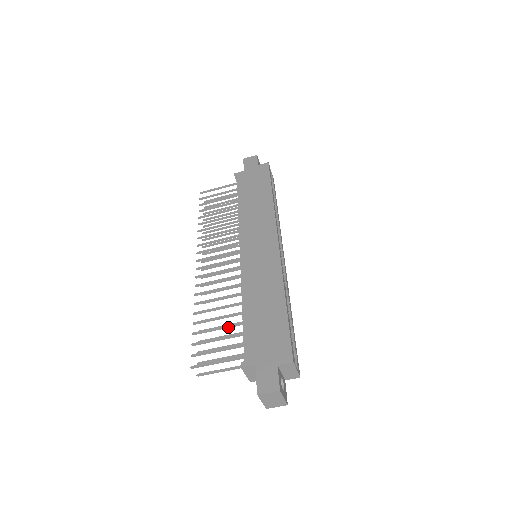
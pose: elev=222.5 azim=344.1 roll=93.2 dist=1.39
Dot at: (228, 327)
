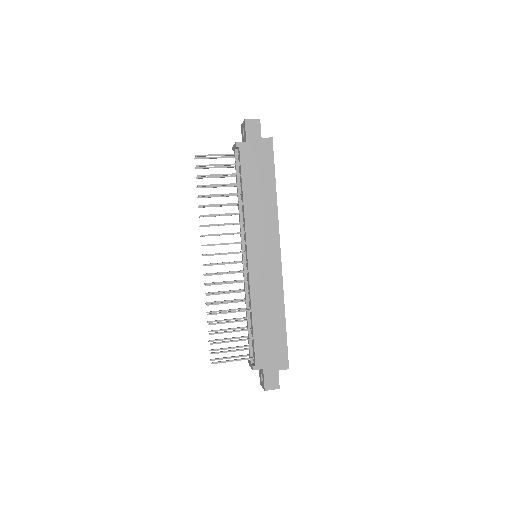
Dot at: (238, 331)
